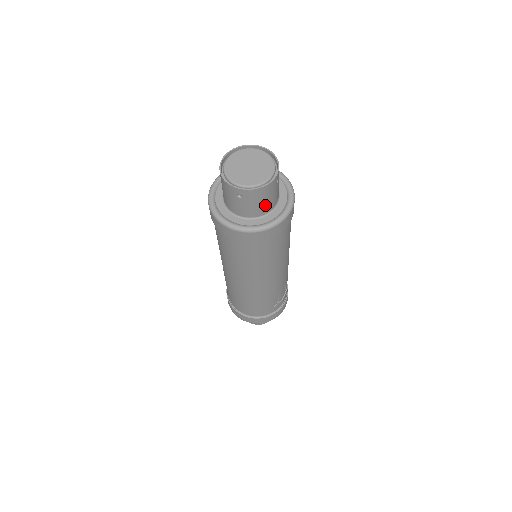
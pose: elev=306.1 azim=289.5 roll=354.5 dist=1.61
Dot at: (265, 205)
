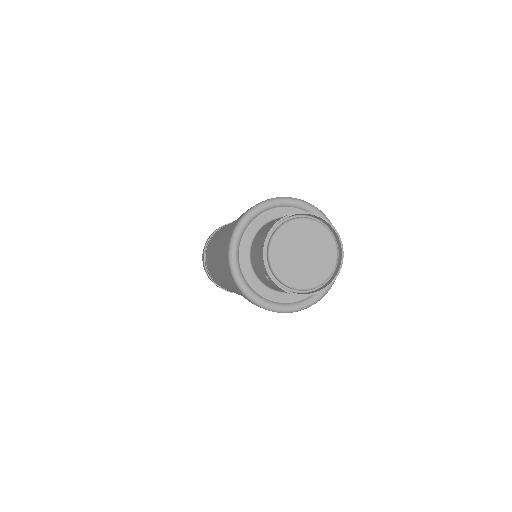
Dot at: occluded
